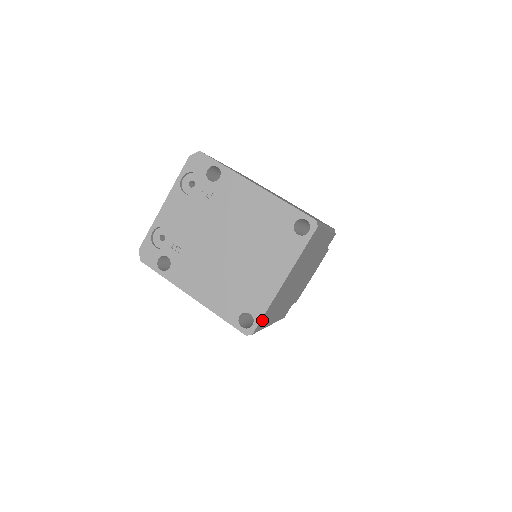
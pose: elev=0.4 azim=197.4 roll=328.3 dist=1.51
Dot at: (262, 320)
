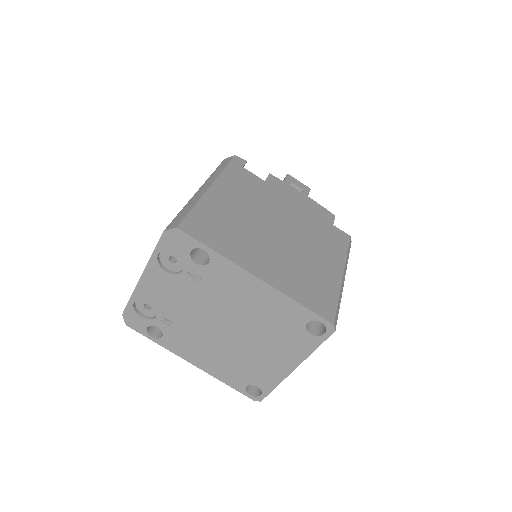
Dot at: occluded
